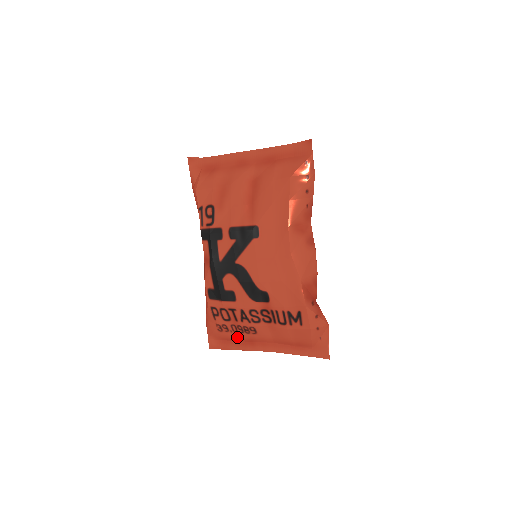
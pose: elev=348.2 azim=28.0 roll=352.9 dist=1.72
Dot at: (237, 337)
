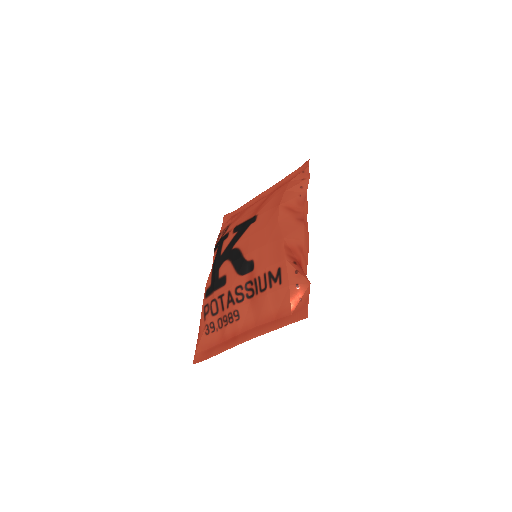
Dot at: (222, 336)
